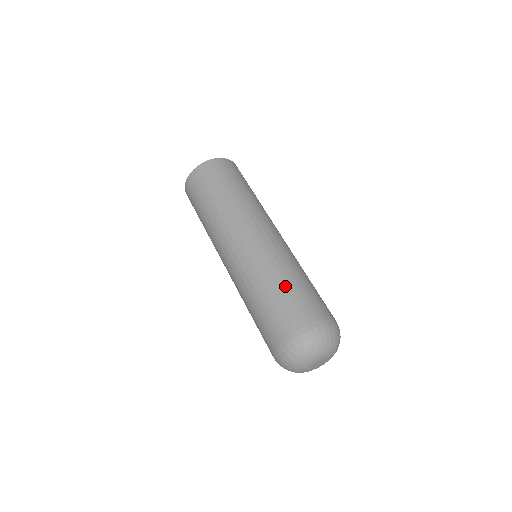
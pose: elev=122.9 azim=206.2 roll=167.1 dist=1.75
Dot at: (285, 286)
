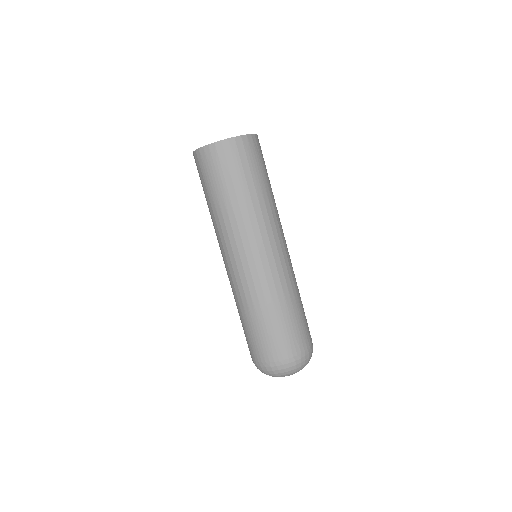
Dot at: (290, 314)
